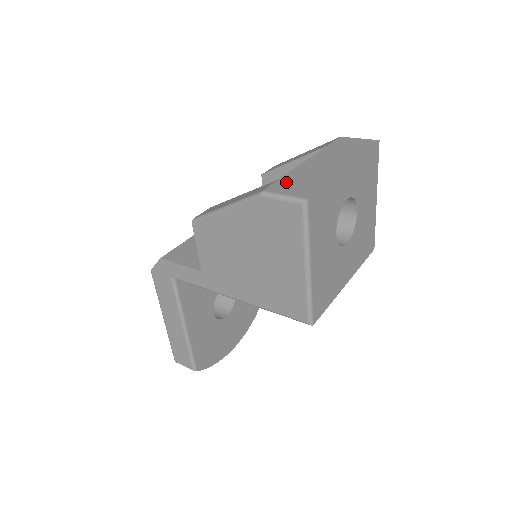
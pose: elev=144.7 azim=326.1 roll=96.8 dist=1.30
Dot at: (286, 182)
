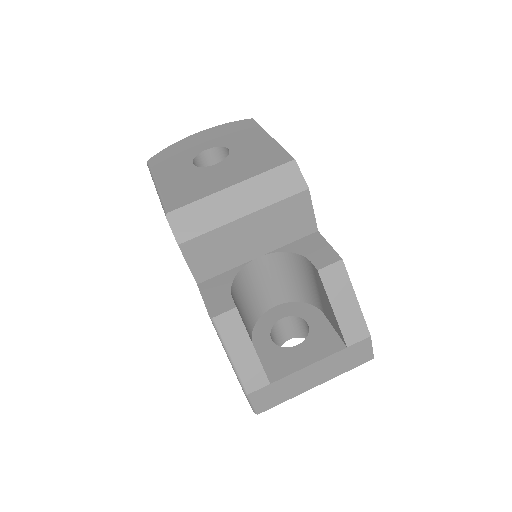
Dot at: (269, 391)
